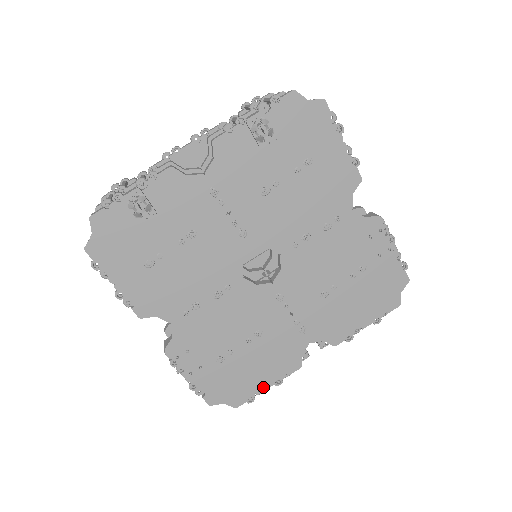
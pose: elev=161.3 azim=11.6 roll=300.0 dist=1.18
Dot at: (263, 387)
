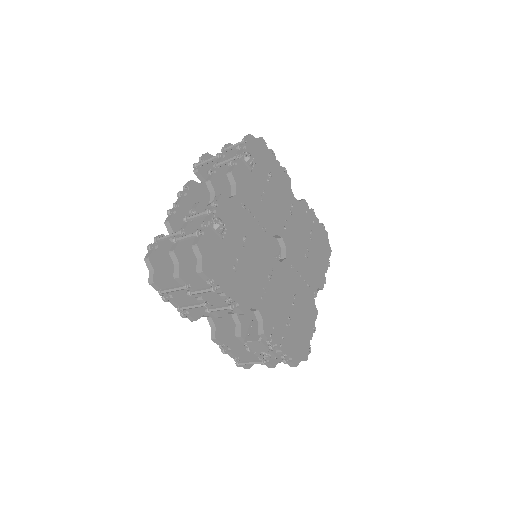
Dot at: (310, 336)
